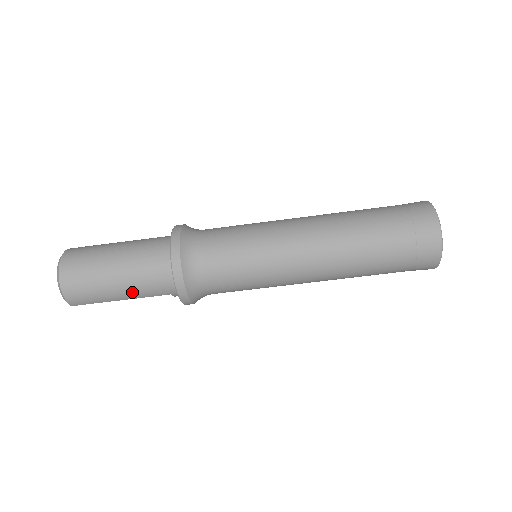
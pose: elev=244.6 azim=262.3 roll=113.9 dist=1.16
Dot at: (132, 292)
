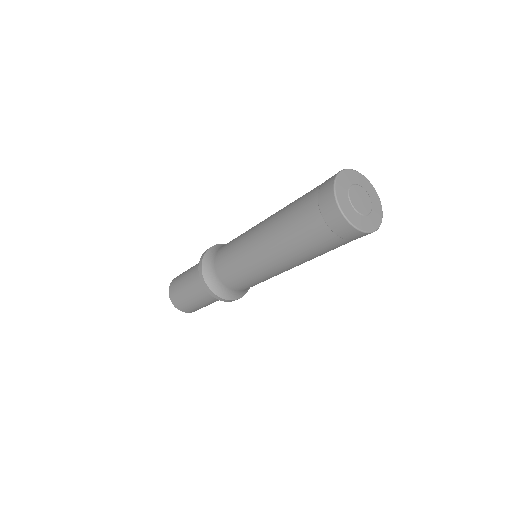
Dot at: occluded
